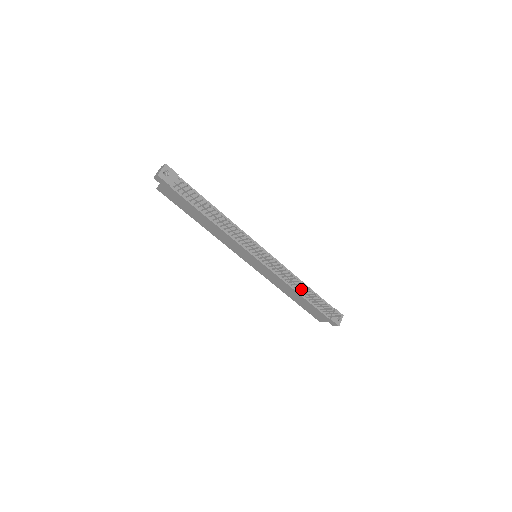
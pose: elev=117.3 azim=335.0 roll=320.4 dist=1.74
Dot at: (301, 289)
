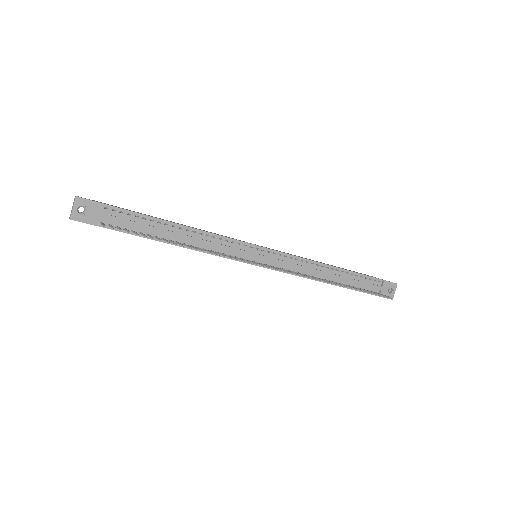
Dot at: occluded
